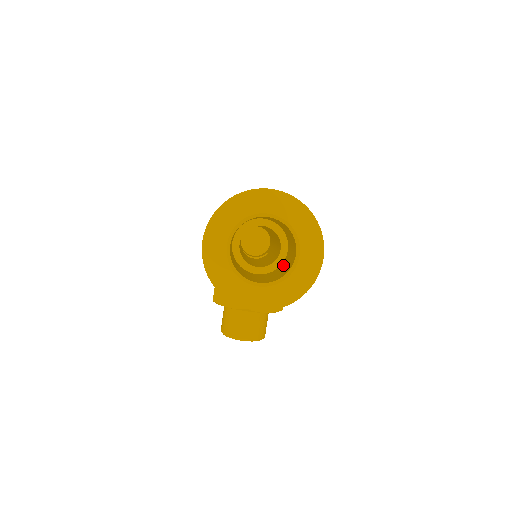
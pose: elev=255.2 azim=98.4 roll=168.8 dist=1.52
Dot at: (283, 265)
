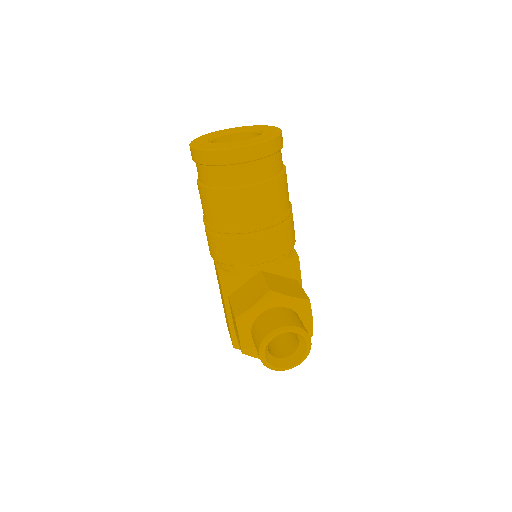
Dot at: occluded
